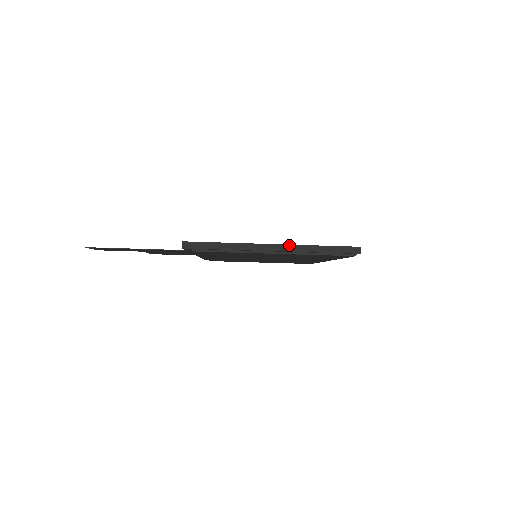
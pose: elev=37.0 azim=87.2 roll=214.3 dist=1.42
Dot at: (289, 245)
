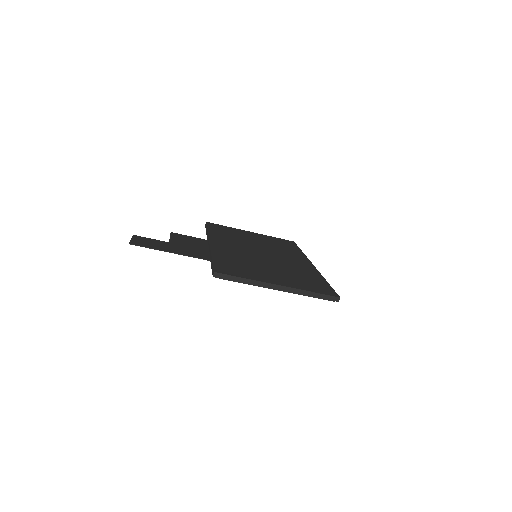
Dot at: (291, 288)
